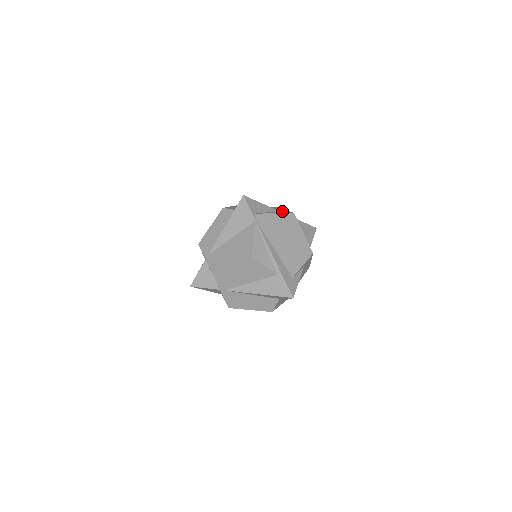
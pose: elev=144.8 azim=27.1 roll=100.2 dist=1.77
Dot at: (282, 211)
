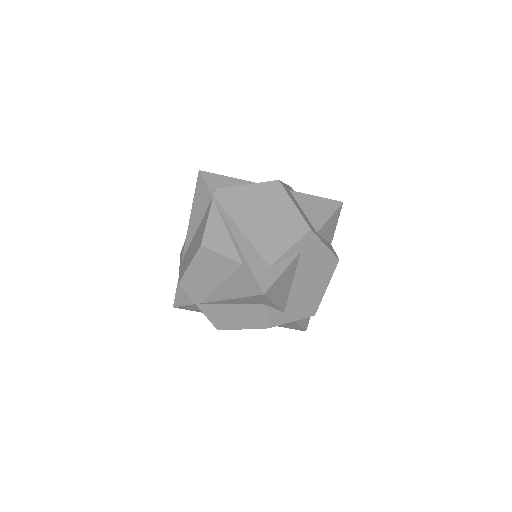
Dot at: occluded
